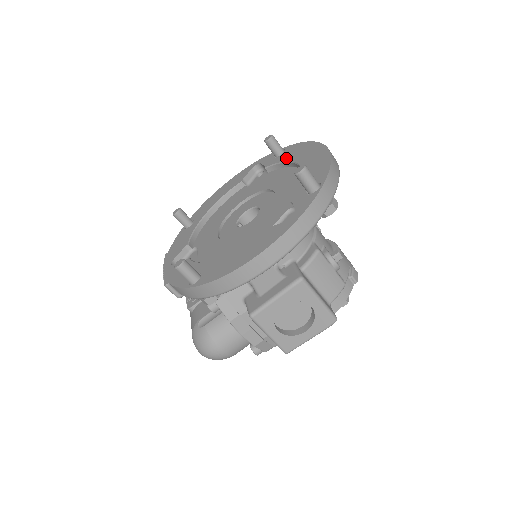
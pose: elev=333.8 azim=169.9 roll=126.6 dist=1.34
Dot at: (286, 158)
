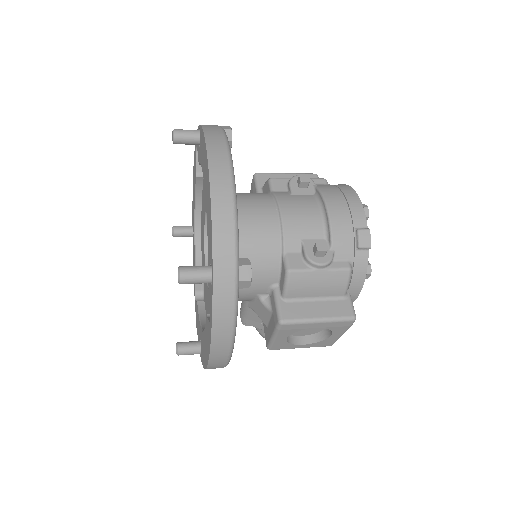
Dot at: (201, 161)
